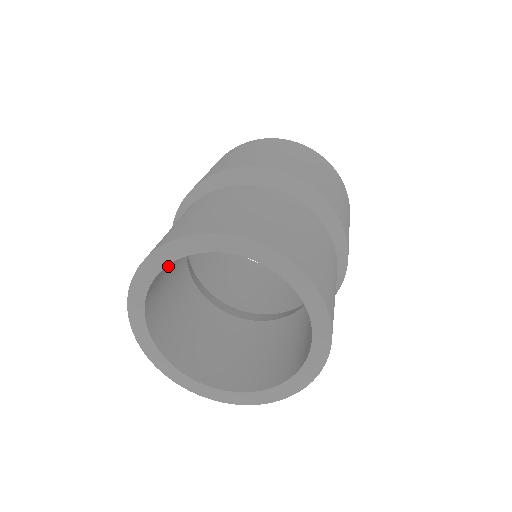
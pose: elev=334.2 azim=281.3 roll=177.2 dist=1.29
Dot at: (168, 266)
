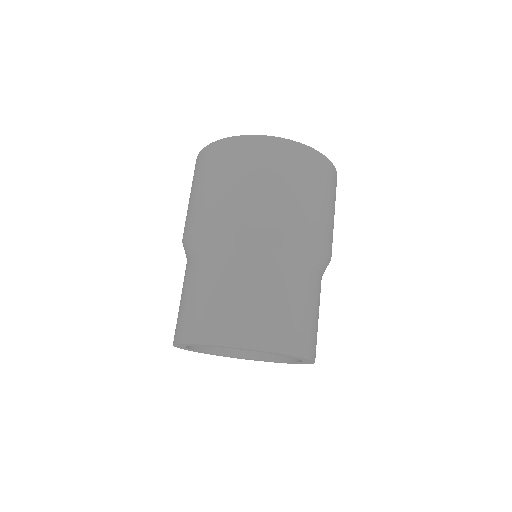
Dot at: occluded
